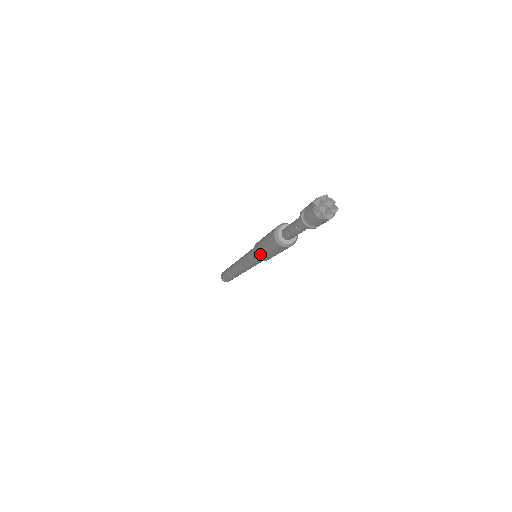
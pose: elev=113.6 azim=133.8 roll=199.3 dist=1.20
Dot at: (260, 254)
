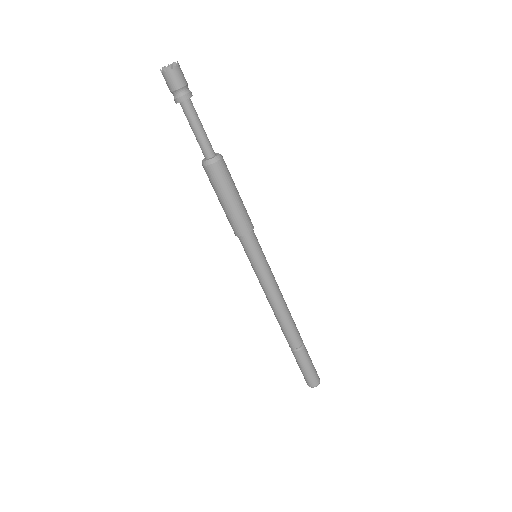
Dot at: (230, 220)
